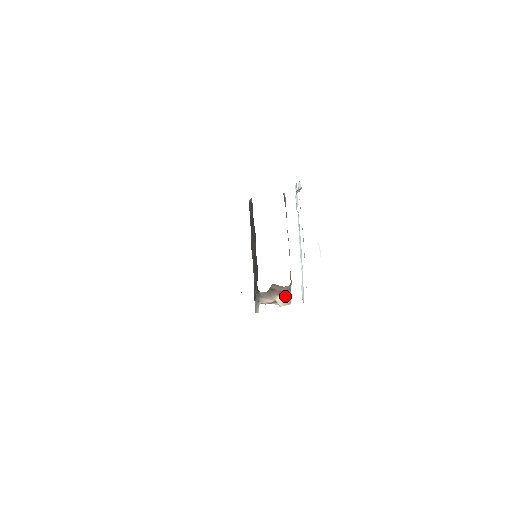
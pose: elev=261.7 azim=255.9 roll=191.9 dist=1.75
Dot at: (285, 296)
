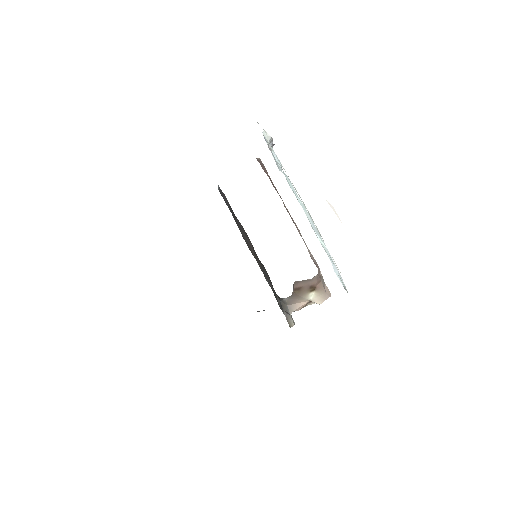
Dot at: (319, 289)
